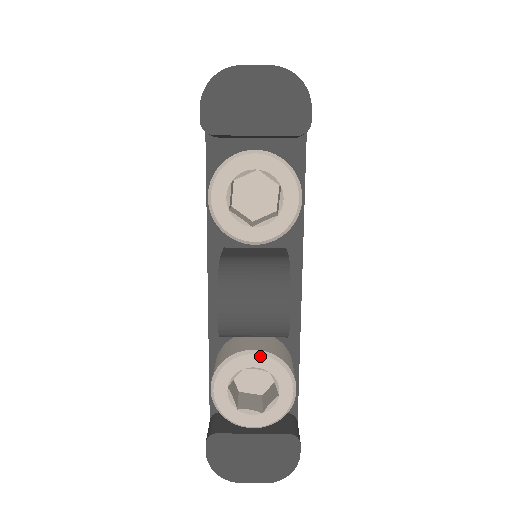
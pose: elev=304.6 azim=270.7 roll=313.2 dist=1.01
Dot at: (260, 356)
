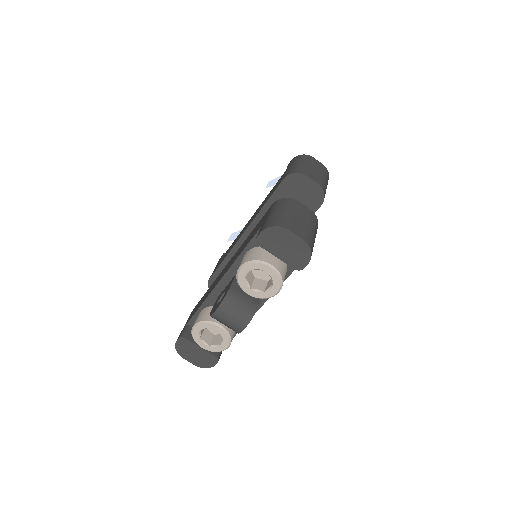
Dot at: (222, 329)
